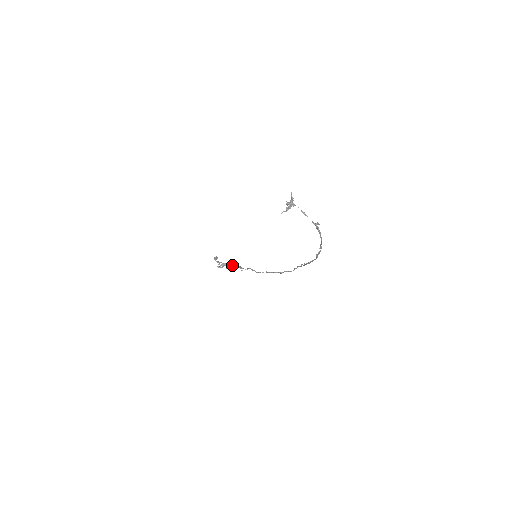
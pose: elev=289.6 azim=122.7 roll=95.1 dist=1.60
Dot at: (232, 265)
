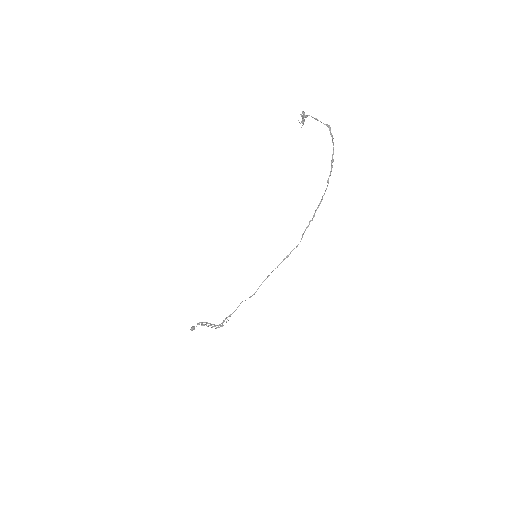
Dot at: occluded
